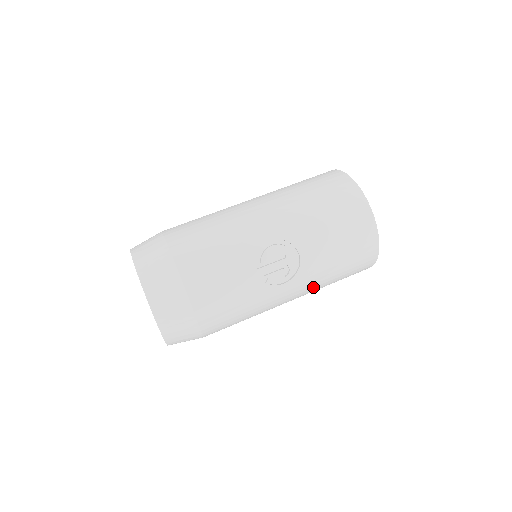
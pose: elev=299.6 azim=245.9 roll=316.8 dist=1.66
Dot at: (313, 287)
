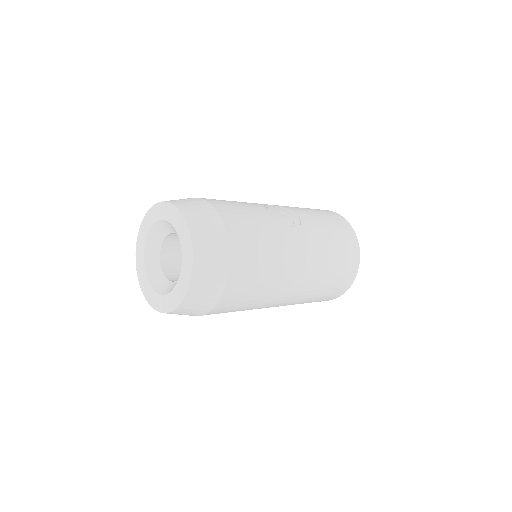
Dot at: (318, 253)
